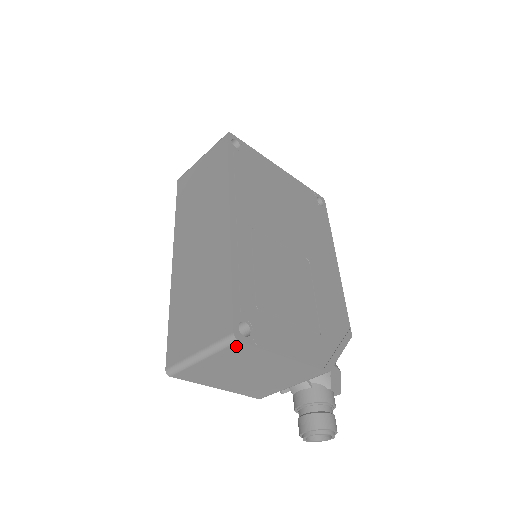
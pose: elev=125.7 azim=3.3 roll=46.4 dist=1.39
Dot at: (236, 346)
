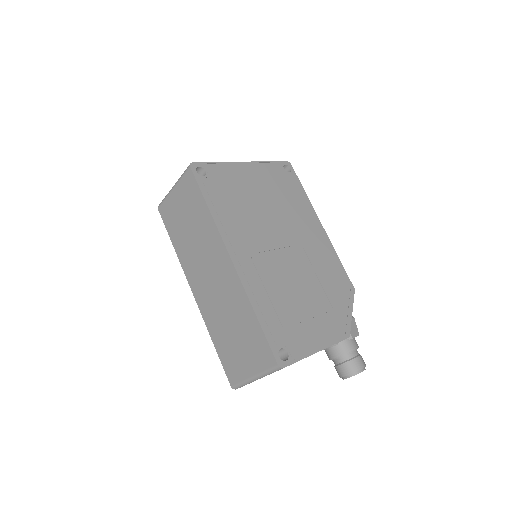
Dot at: occluded
